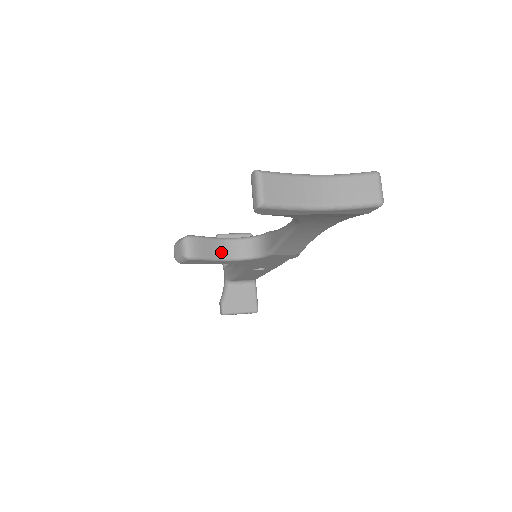
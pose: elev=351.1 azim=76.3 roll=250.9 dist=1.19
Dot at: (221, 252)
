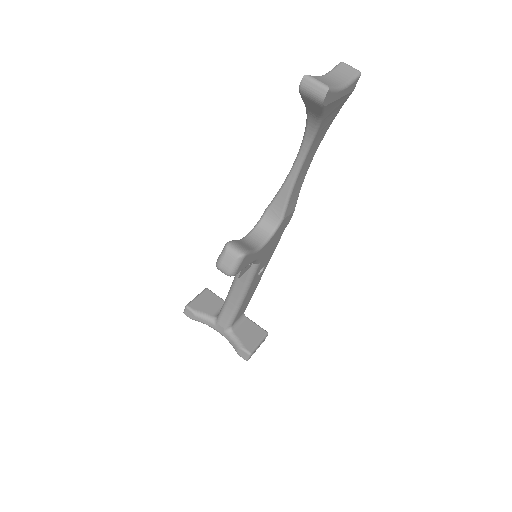
Dot at: (251, 246)
